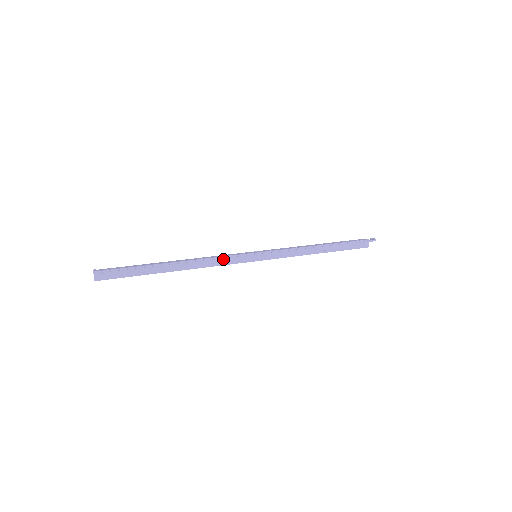
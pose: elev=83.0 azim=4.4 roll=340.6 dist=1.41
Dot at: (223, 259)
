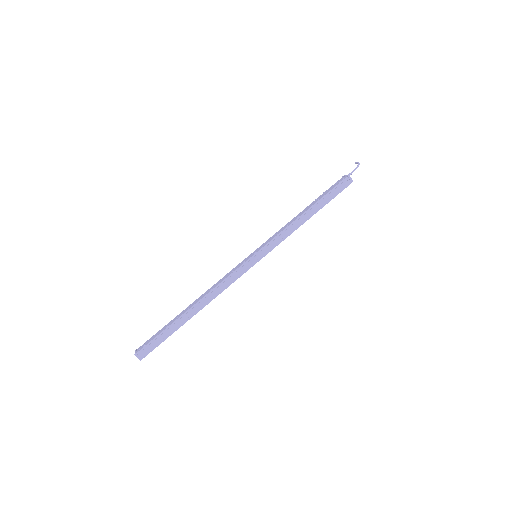
Dot at: (229, 279)
